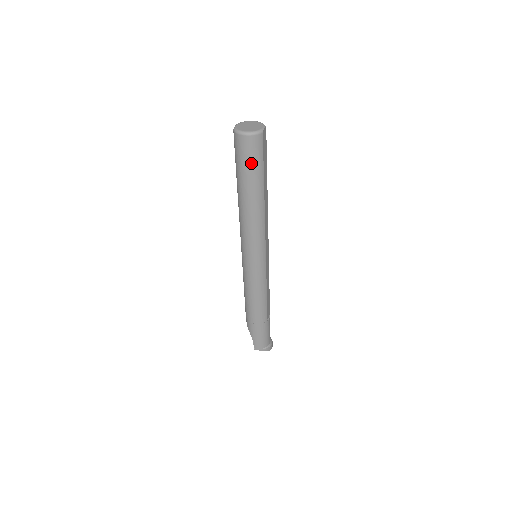
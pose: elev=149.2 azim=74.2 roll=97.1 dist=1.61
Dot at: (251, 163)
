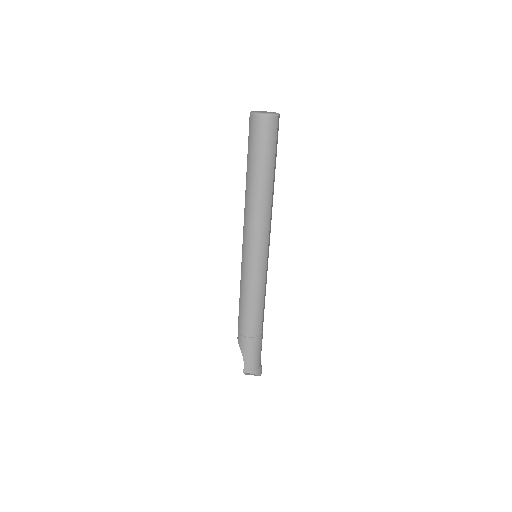
Dot at: (265, 145)
